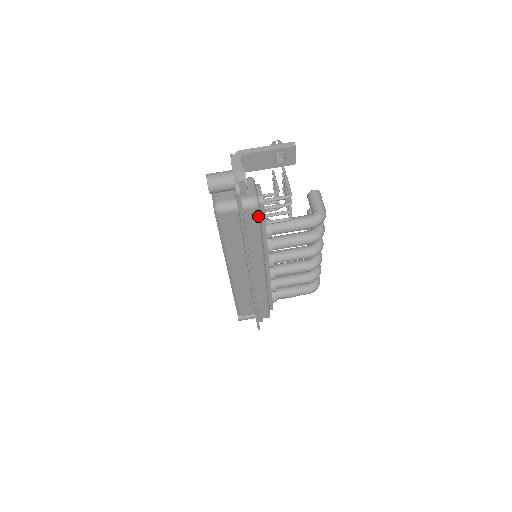
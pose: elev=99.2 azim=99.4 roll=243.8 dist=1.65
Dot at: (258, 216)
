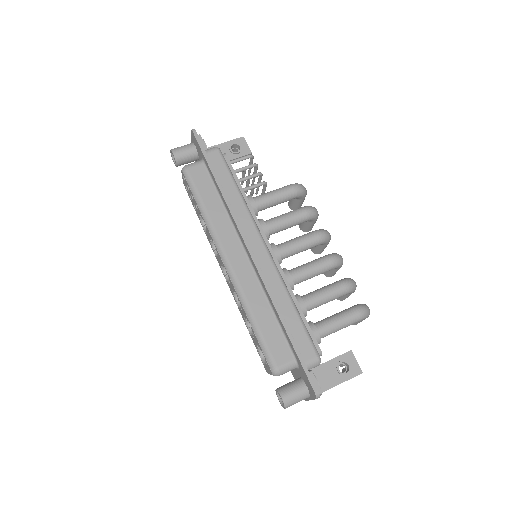
Dot at: (223, 160)
